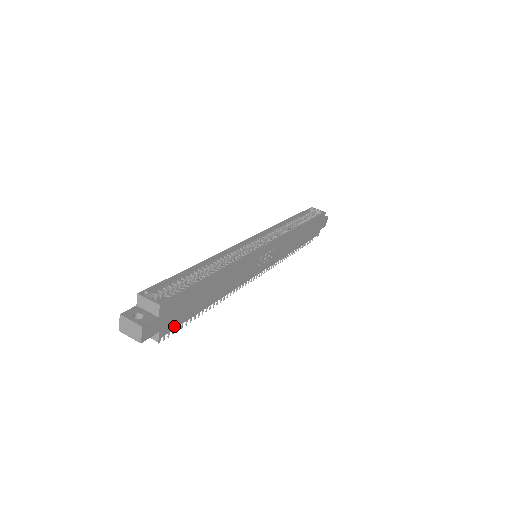
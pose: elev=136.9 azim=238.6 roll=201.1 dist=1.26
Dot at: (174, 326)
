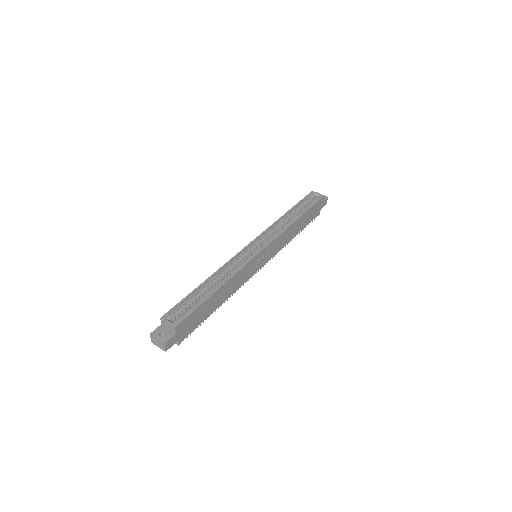
Dot at: (189, 332)
